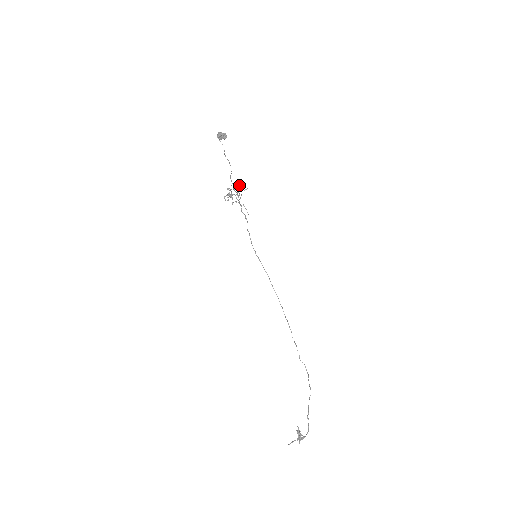
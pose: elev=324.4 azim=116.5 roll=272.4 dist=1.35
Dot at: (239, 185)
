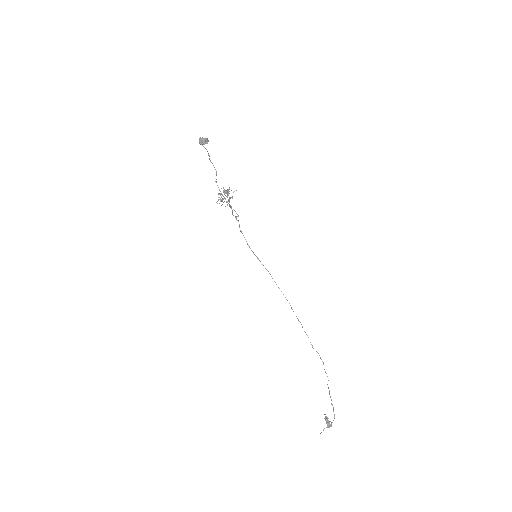
Dot at: occluded
